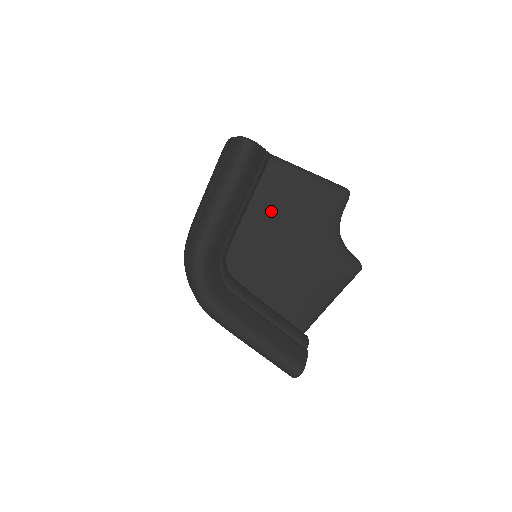
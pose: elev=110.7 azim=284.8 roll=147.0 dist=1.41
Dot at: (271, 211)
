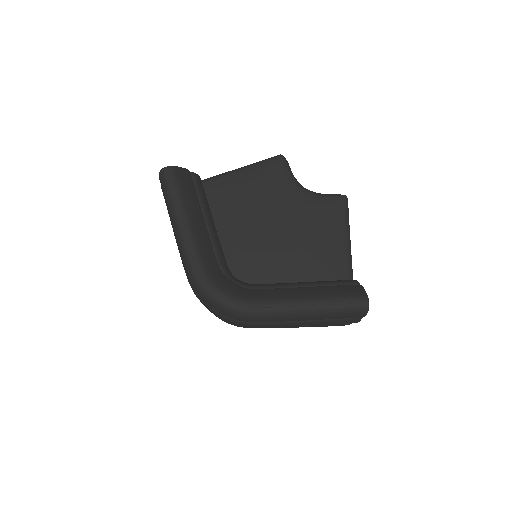
Dot at: (236, 214)
